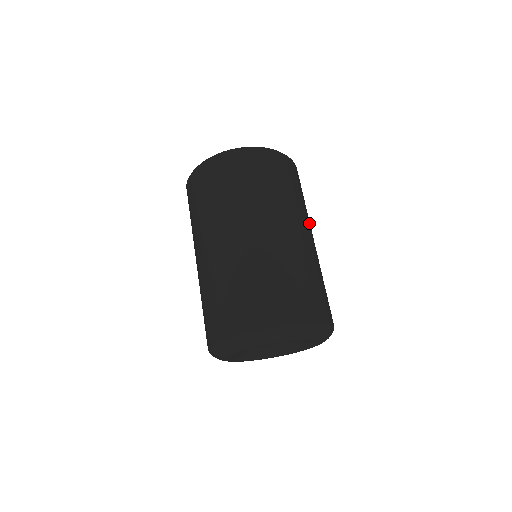
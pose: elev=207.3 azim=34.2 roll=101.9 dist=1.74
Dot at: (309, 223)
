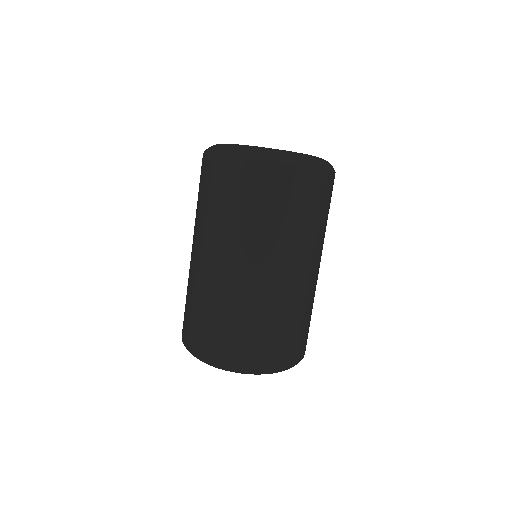
Dot at: (309, 250)
